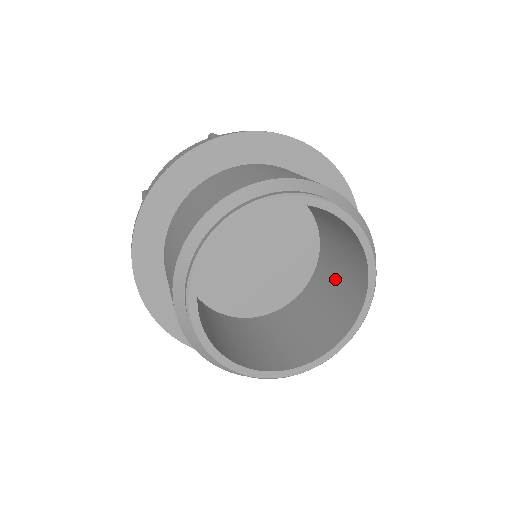
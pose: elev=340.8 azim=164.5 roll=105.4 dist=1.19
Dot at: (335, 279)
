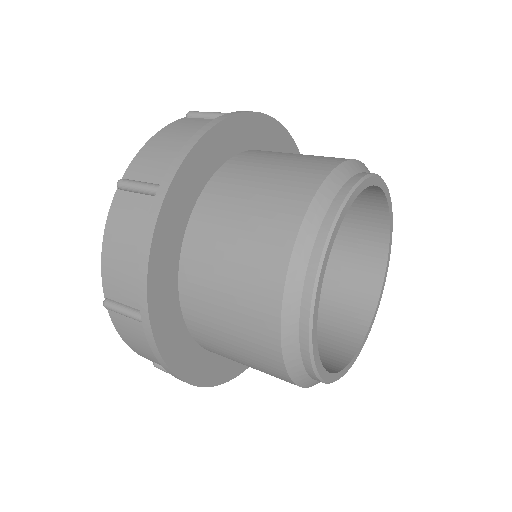
Dot at: (325, 271)
